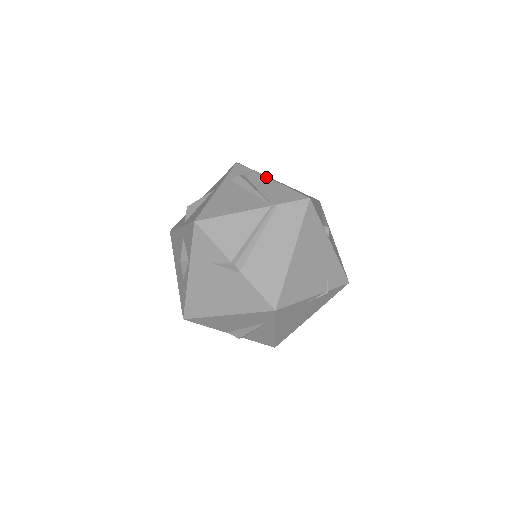
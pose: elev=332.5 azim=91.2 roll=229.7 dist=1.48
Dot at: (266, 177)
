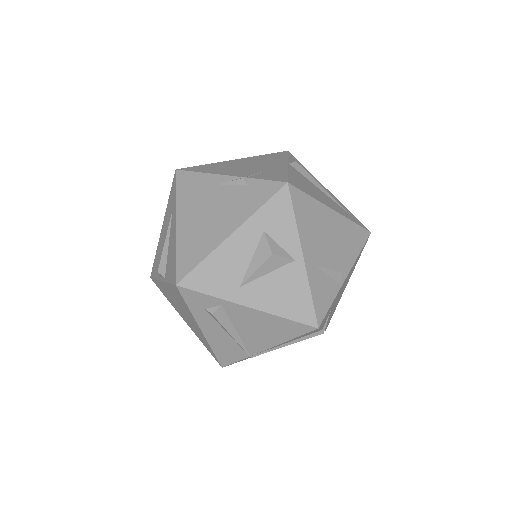
Dot at: occluded
